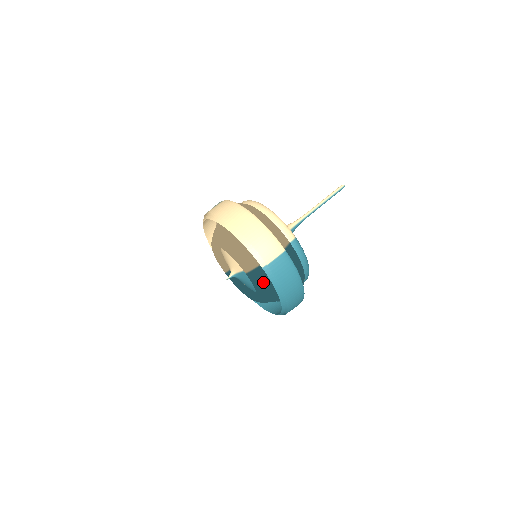
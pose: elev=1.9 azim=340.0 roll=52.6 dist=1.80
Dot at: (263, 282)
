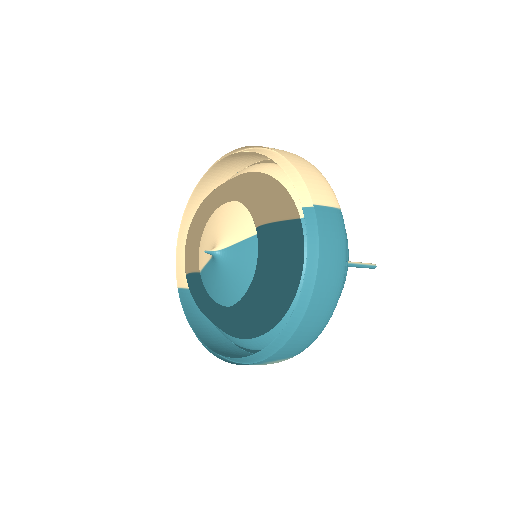
Dot at: (281, 251)
